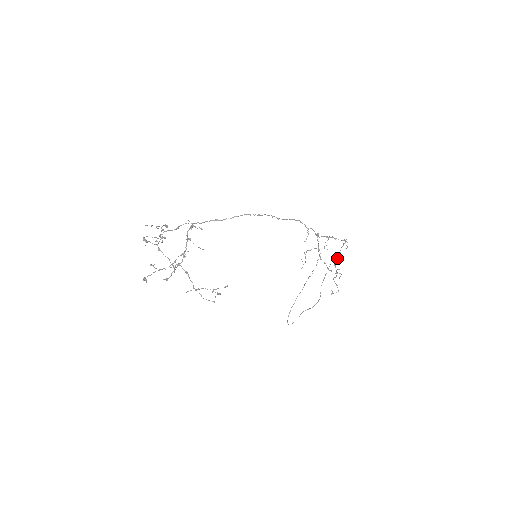
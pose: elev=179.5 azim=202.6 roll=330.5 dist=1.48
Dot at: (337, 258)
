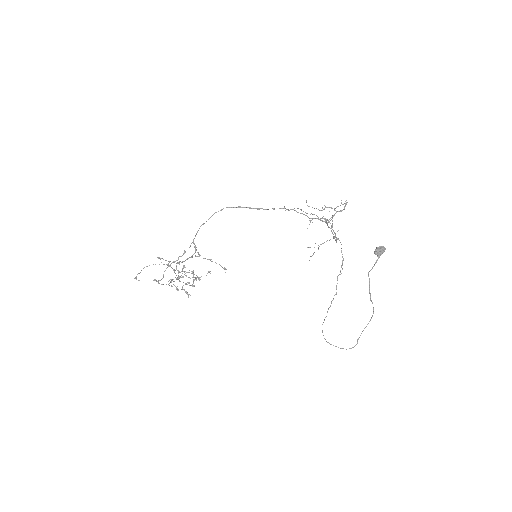
Dot at: occluded
